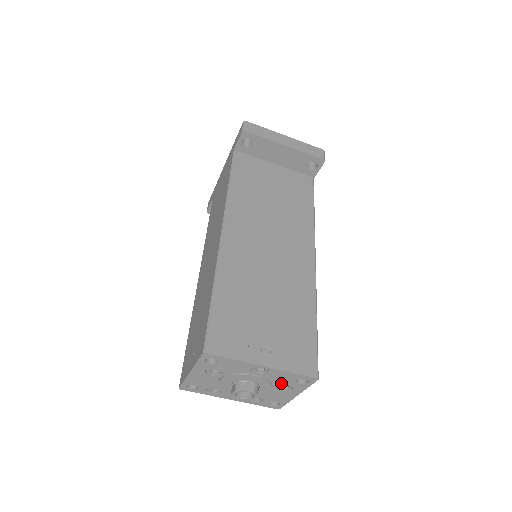
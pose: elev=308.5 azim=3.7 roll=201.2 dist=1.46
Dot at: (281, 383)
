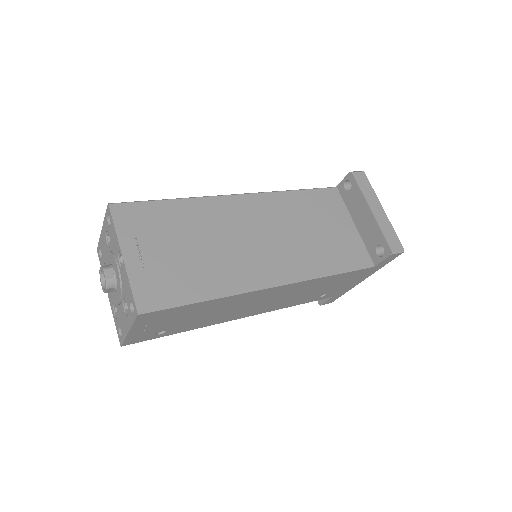
Dot at: (125, 298)
